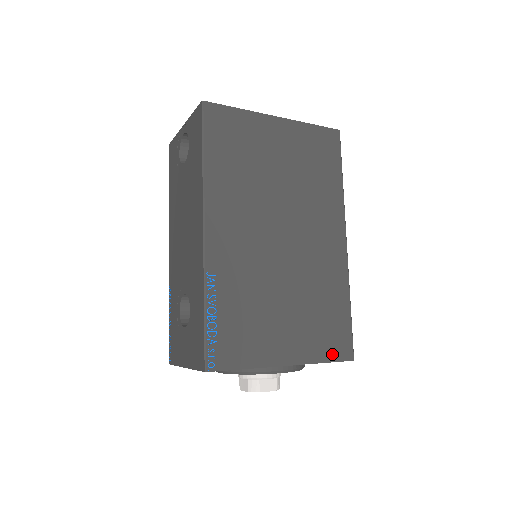
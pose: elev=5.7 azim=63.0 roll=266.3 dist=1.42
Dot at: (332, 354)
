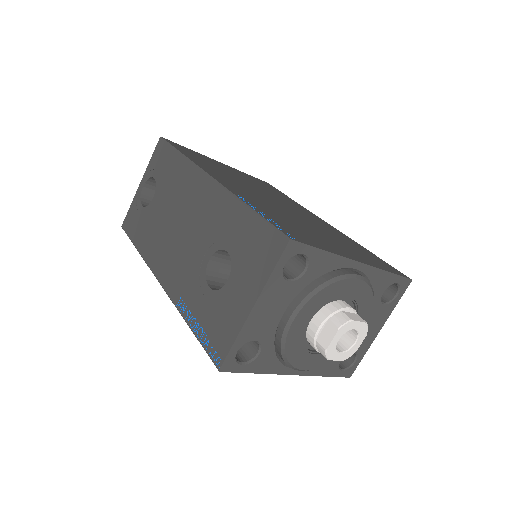
Dot at: (389, 270)
